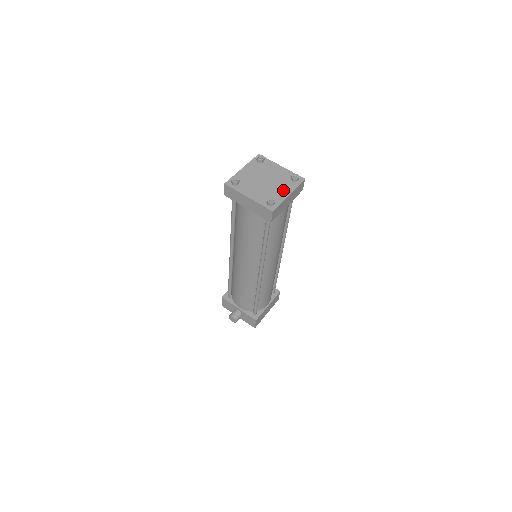
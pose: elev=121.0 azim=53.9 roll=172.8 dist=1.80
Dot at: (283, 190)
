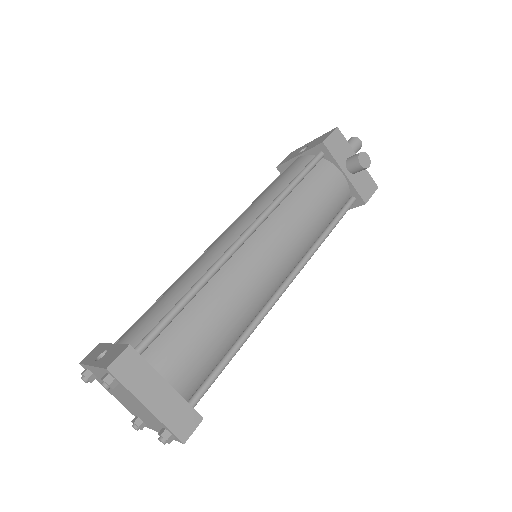
Dot at: (153, 426)
